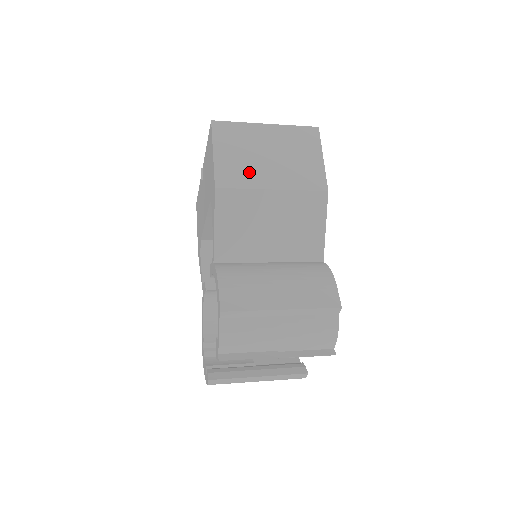
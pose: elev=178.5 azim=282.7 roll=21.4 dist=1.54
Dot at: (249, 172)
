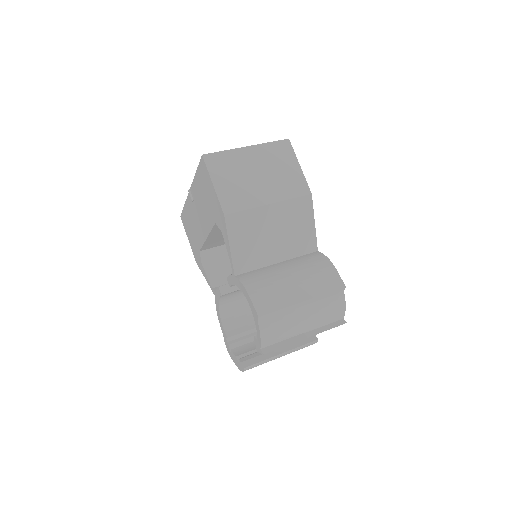
Dot at: (247, 194)
